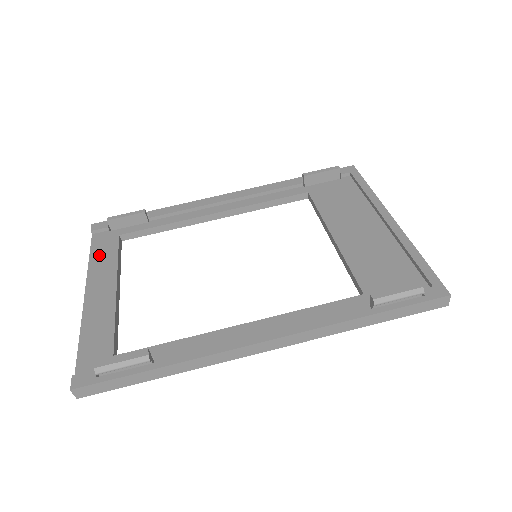
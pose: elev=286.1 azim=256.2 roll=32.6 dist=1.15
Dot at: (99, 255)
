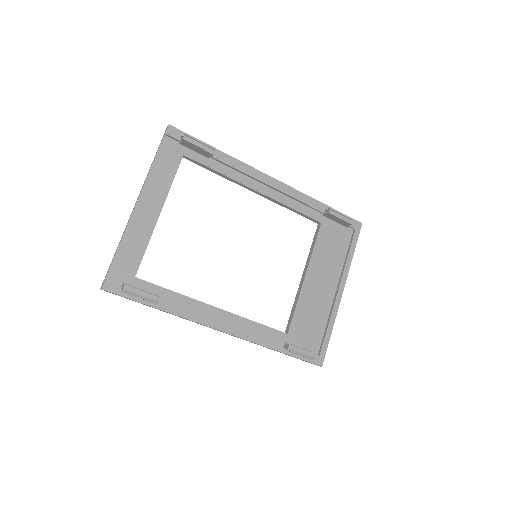
Dot at: (161, 167)
